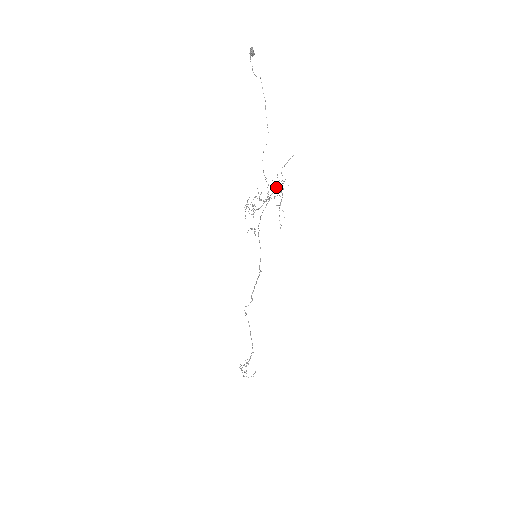
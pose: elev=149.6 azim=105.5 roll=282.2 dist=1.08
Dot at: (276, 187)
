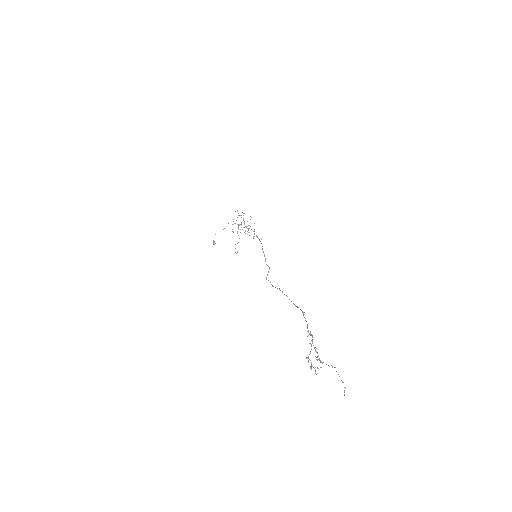
Dot at: occluded
